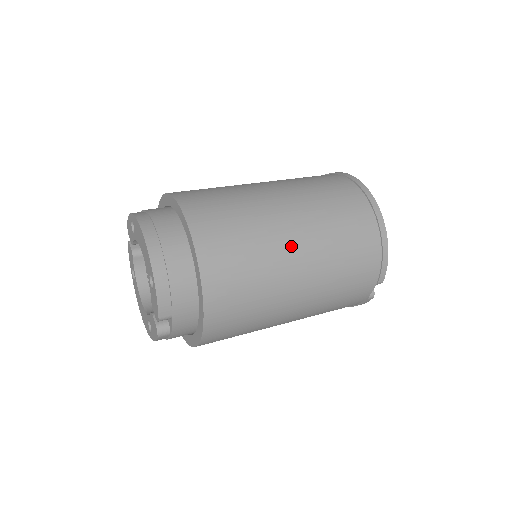
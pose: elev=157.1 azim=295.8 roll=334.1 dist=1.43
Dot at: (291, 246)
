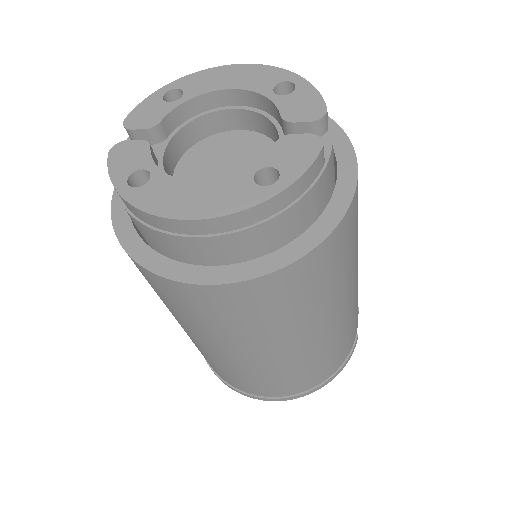
Dot at: occluded
